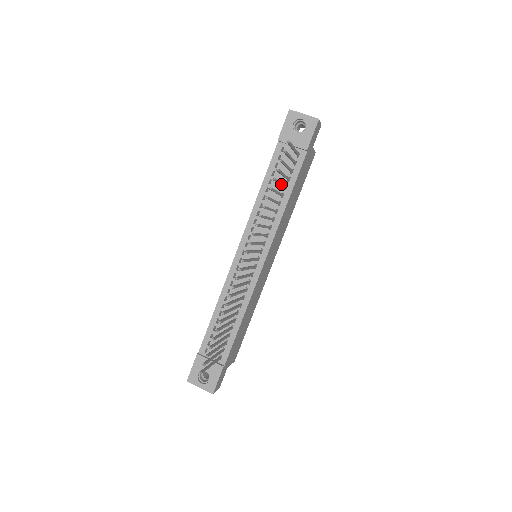
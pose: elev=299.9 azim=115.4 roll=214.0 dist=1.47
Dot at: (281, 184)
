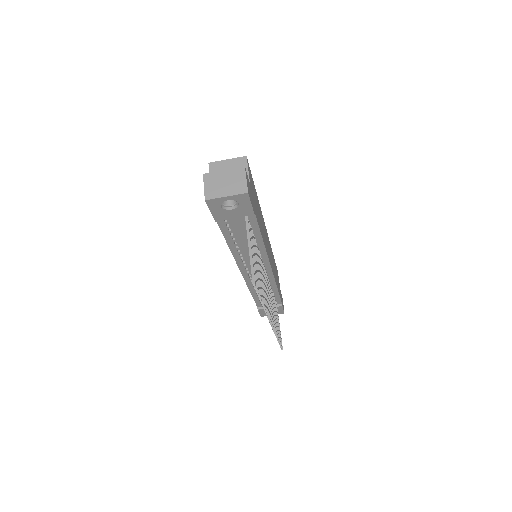
Dot at: (257, 265)
